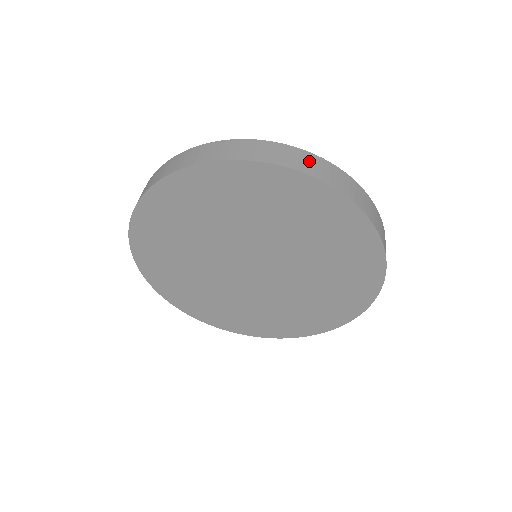
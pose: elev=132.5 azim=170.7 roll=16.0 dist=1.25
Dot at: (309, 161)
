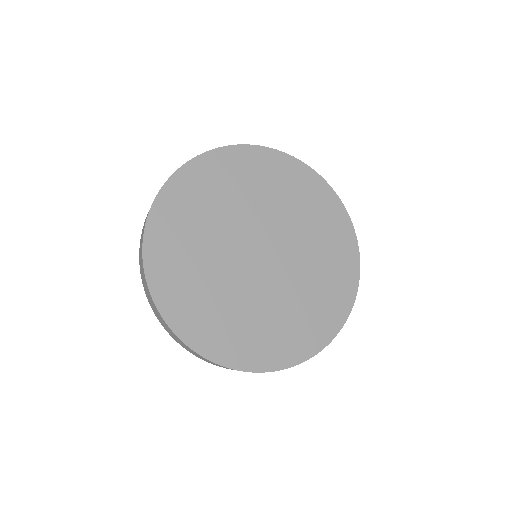
Dot at: occluded
